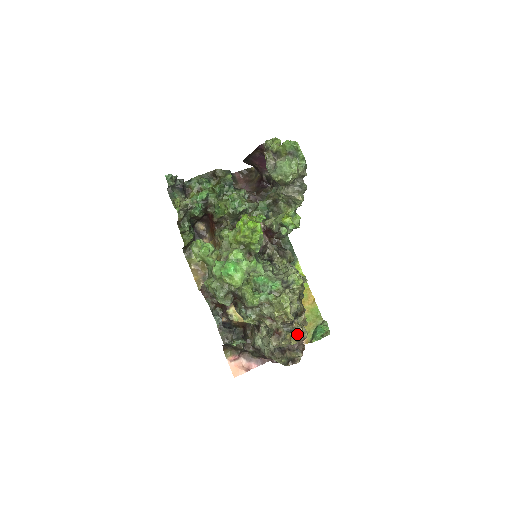
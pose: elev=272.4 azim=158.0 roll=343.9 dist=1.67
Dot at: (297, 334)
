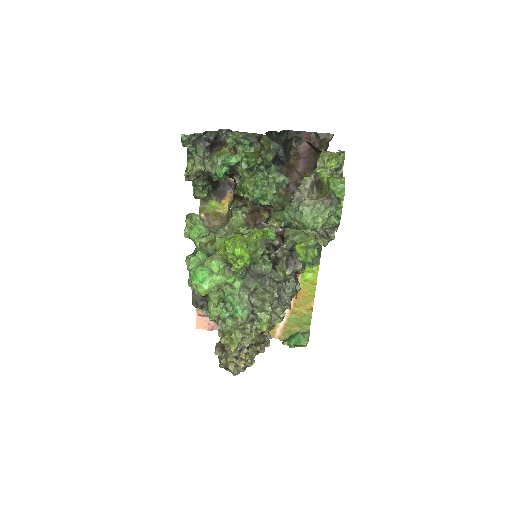
Dot at: (238, 363)
